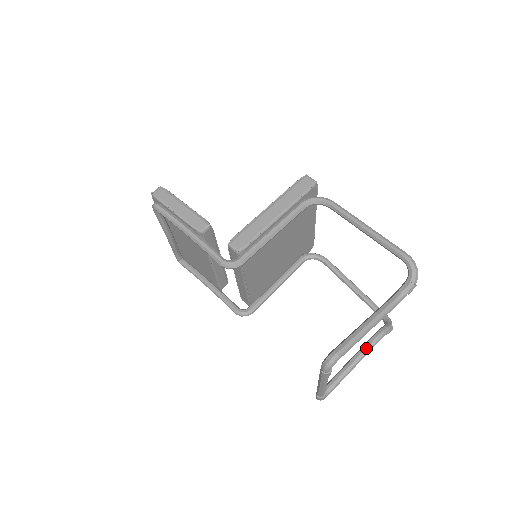
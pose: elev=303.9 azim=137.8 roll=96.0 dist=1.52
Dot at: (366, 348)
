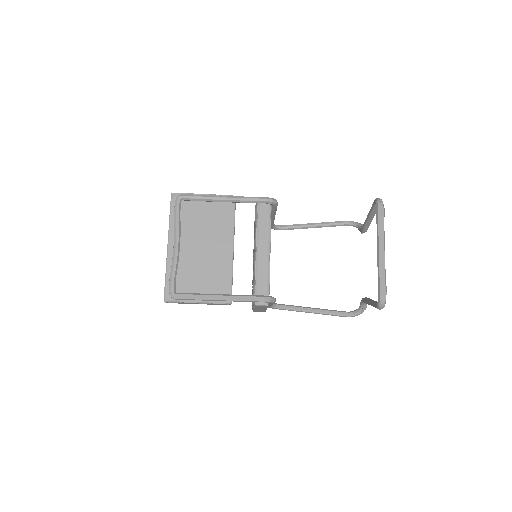
Dot at: (368, 298)
